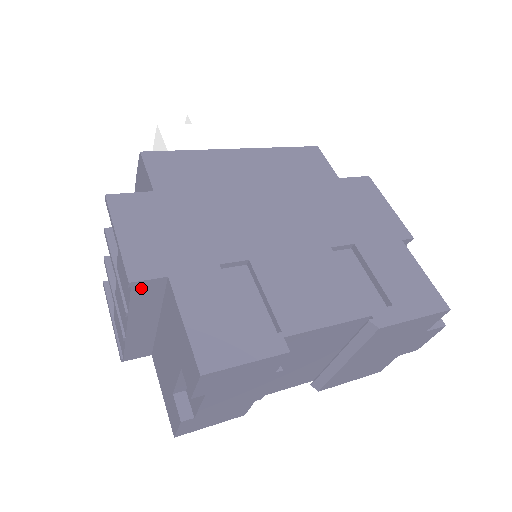
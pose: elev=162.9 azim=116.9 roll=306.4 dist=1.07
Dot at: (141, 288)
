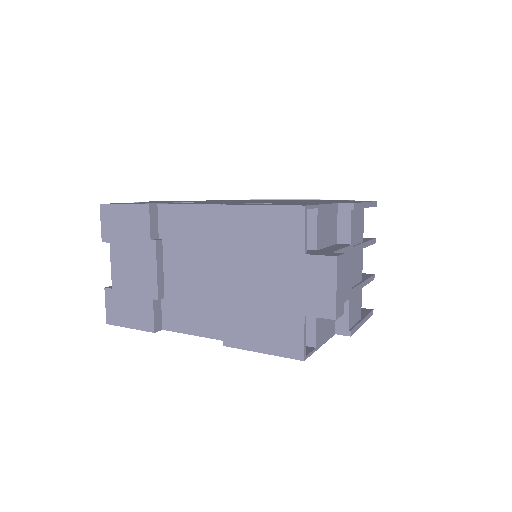
Dot at: occluded
